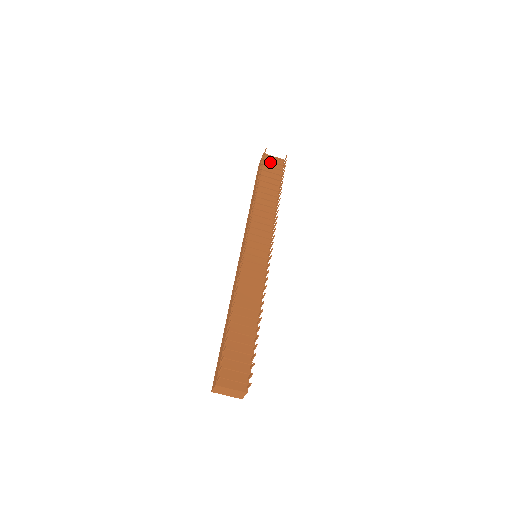
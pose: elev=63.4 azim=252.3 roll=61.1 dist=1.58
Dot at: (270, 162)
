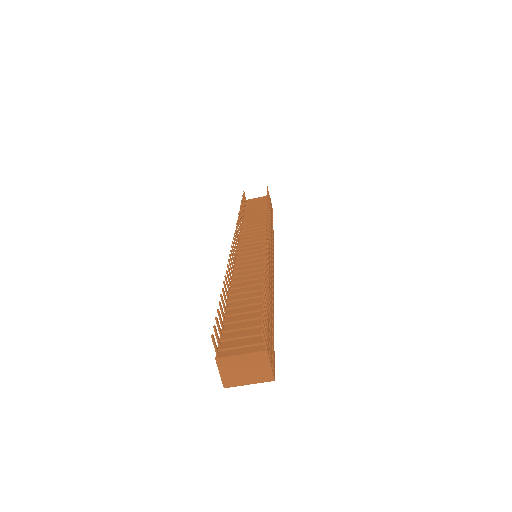
Dot at: occluded
